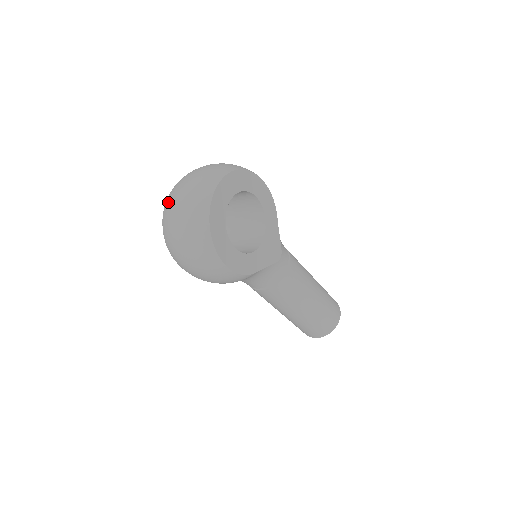
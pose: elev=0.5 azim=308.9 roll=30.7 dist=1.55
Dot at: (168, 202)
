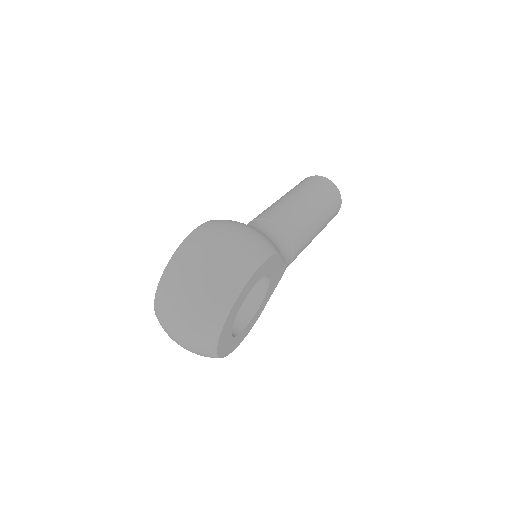
Dot at: (161, 322)
